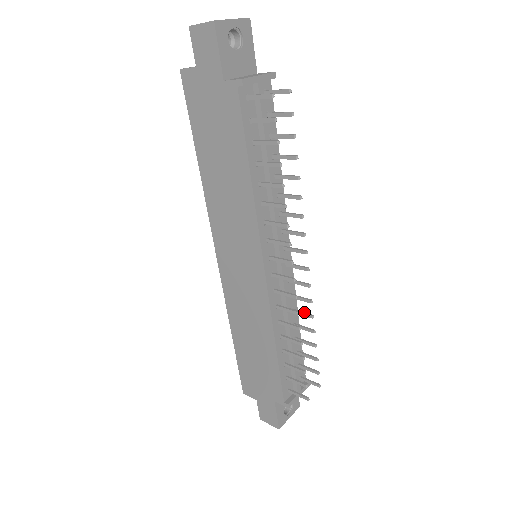
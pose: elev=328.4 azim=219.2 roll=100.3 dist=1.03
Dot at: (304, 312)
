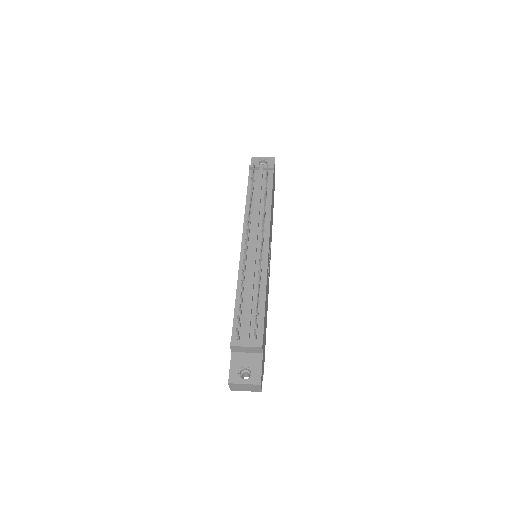
Dot at: occluded
